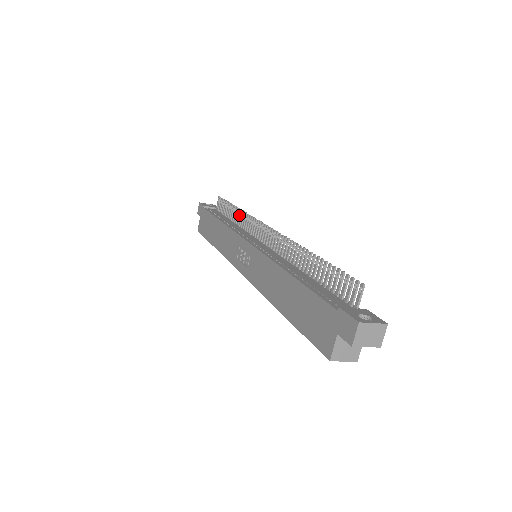
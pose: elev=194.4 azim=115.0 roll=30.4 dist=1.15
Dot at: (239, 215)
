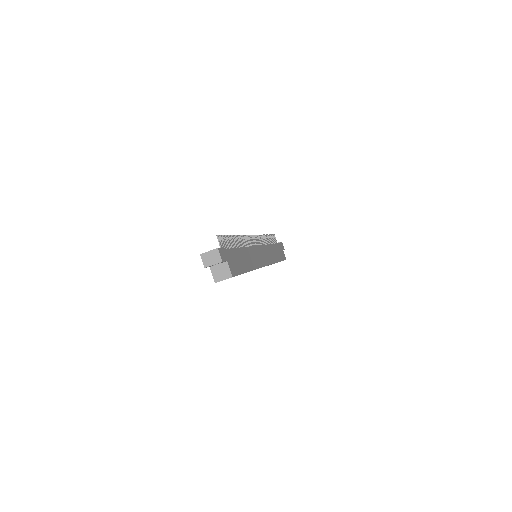
Dot at: occluded
